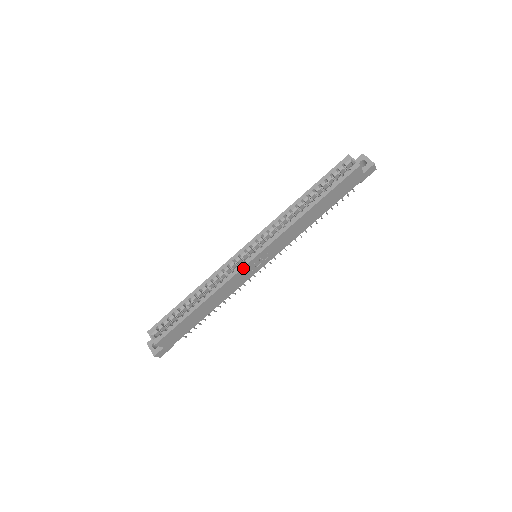
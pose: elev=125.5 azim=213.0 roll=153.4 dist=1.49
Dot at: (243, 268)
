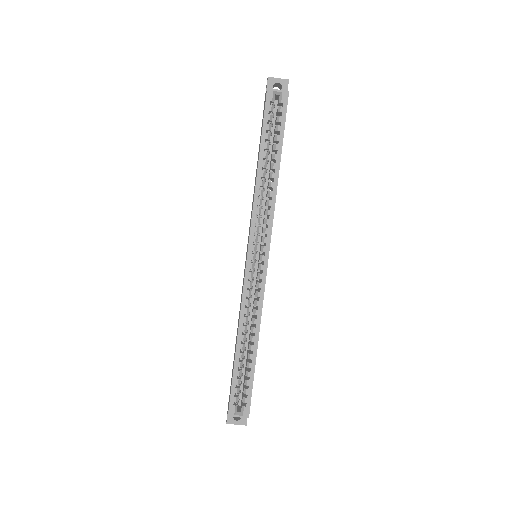
Dot at: (265, 278)
